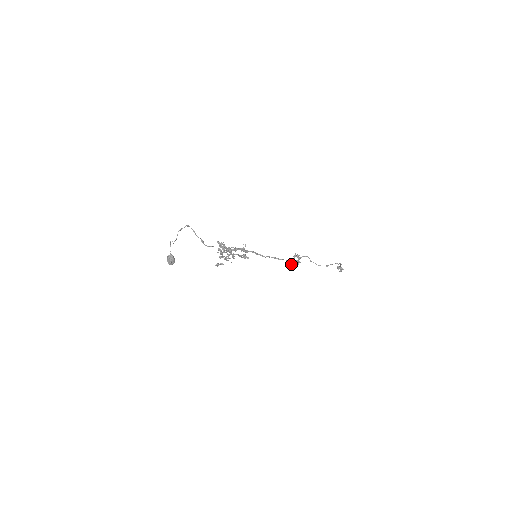
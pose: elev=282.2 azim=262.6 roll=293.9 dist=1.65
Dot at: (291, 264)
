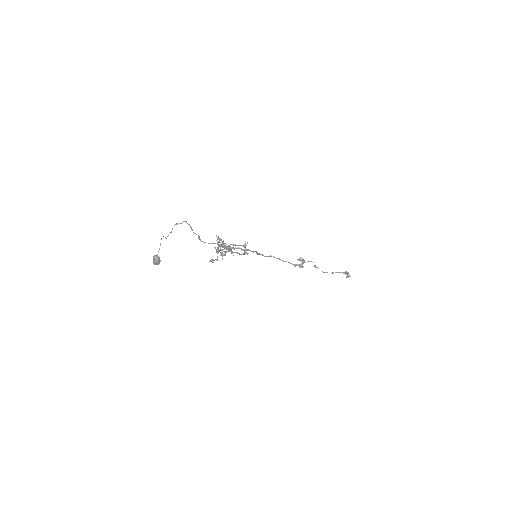
Dot at: occluded
